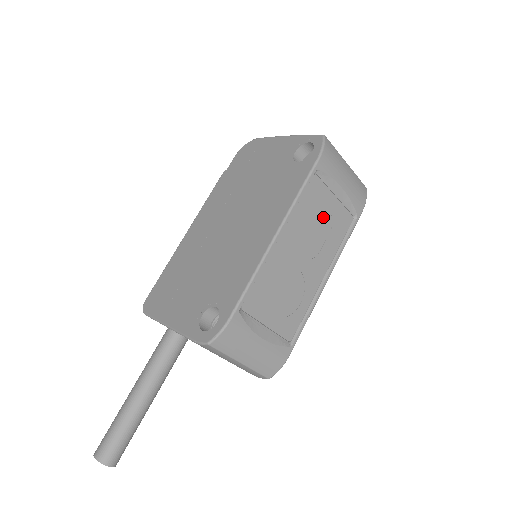
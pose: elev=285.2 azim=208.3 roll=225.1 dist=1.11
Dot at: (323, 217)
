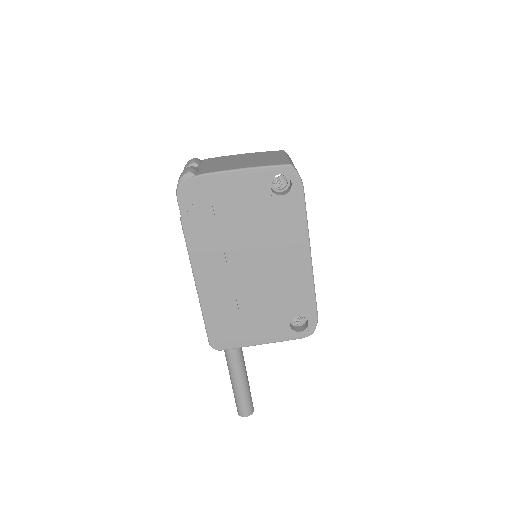
Dot at: occluded
